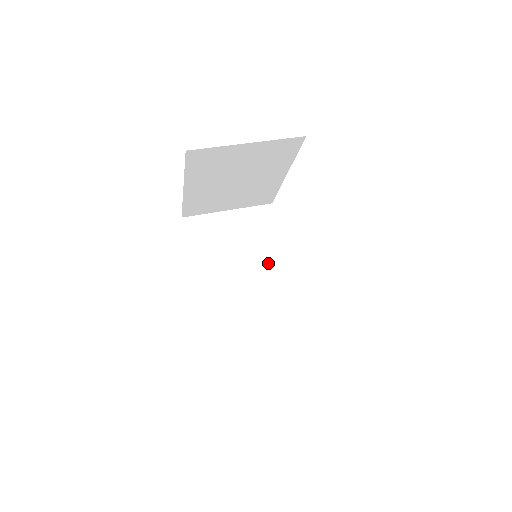
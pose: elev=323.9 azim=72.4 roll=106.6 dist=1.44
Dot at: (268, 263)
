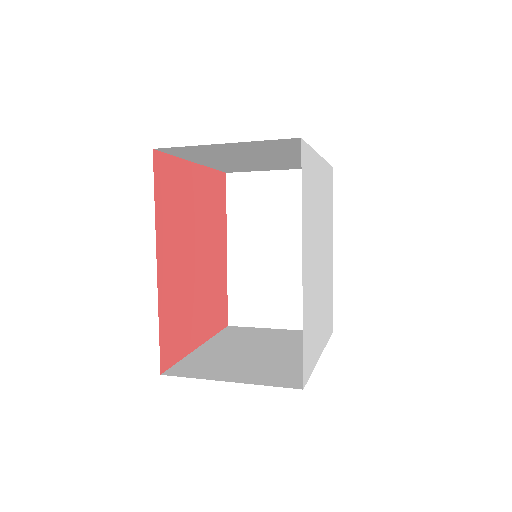
Dot at: occluded
